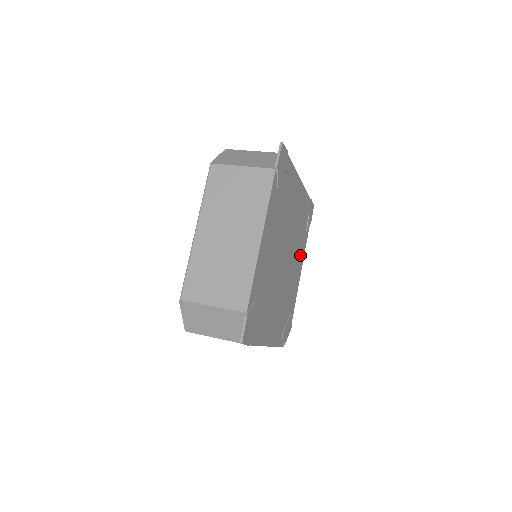
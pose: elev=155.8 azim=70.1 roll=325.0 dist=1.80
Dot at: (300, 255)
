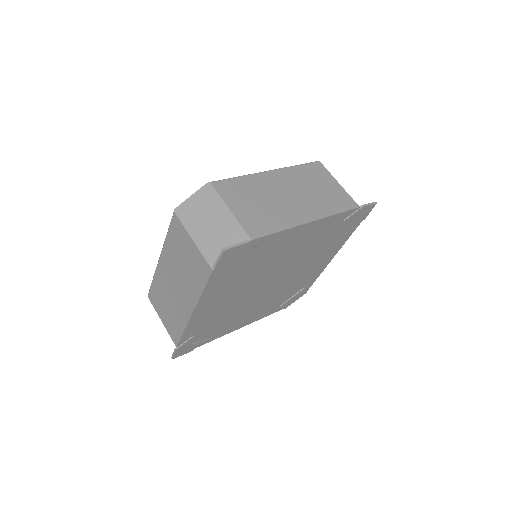
Dot at: (328, 251)
